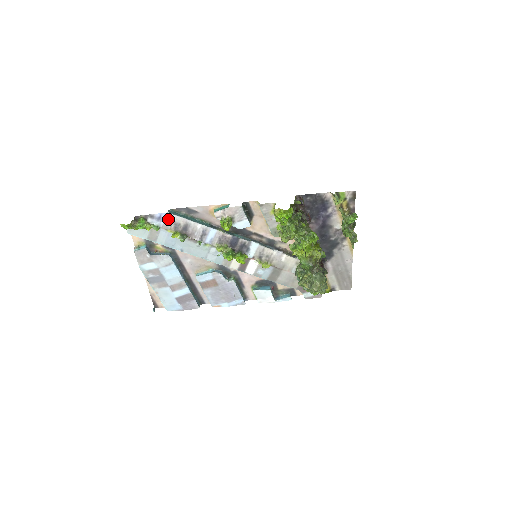
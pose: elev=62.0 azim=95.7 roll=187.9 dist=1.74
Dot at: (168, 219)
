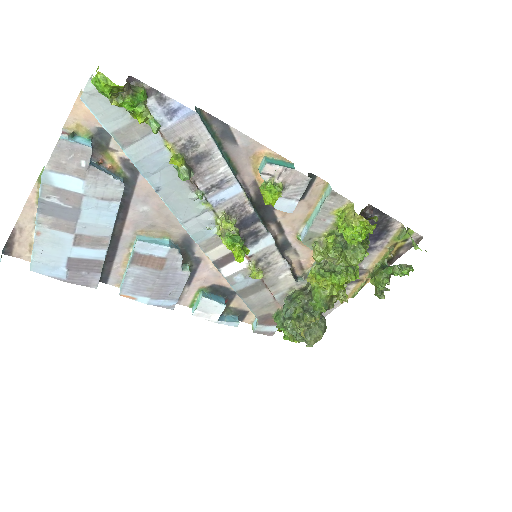
Dot at: (186, 124)
